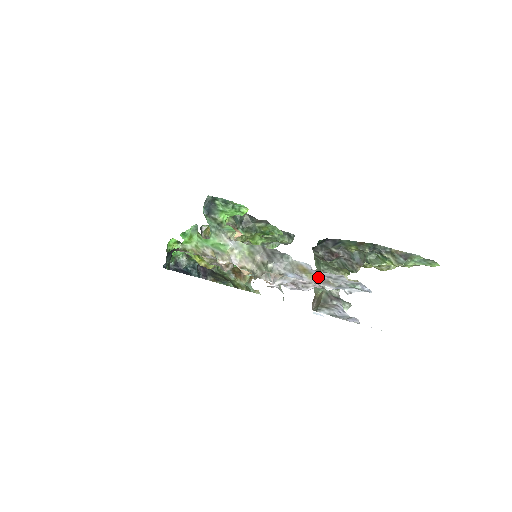
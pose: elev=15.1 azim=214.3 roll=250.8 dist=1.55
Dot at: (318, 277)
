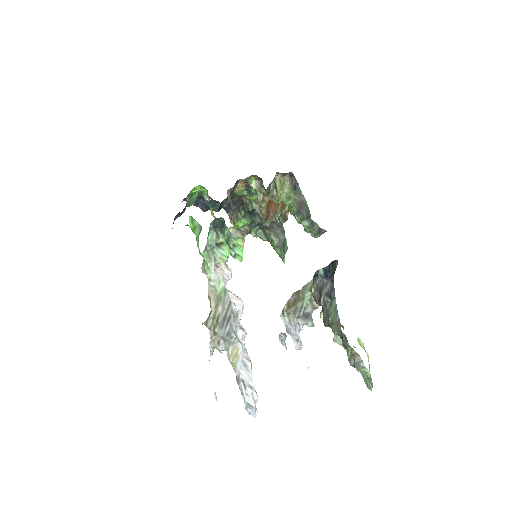
Dot at: (237, 372)
